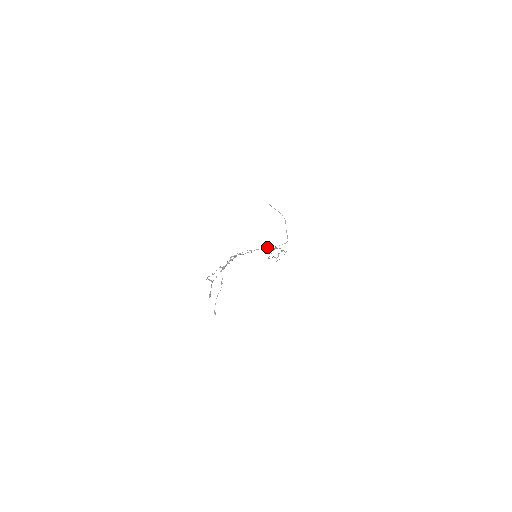
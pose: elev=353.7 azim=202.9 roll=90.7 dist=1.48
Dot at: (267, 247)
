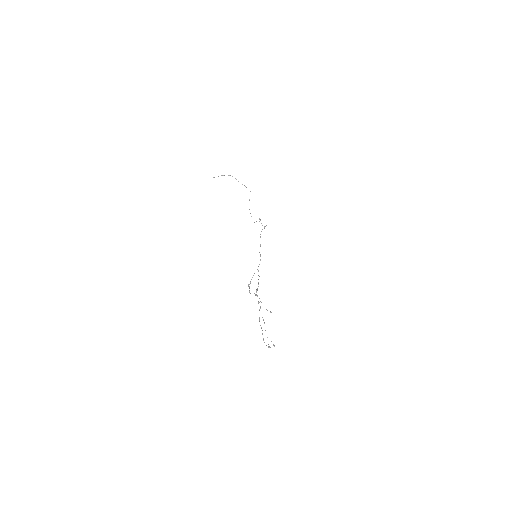
Dot at: occluded
